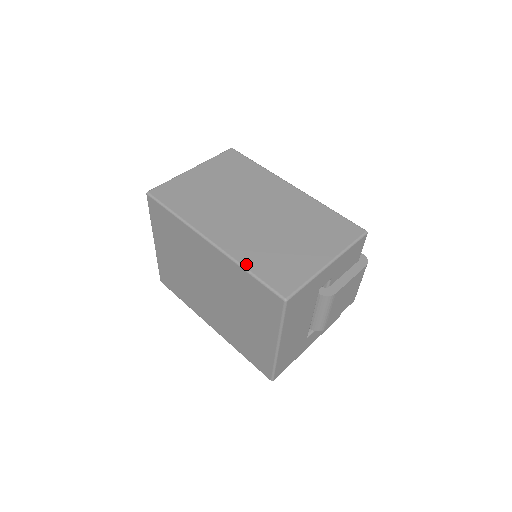
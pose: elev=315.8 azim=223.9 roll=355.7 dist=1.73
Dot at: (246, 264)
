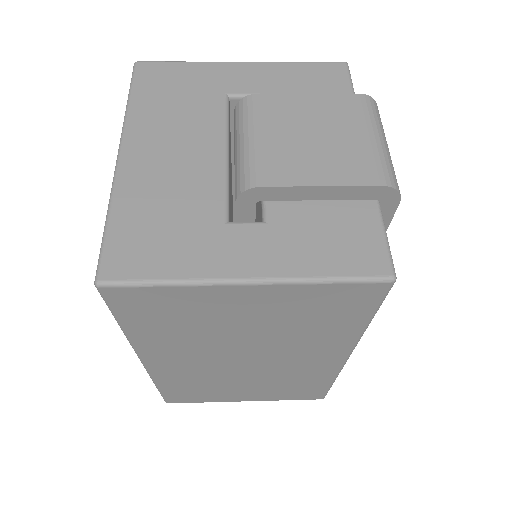
Dot at: occluded
